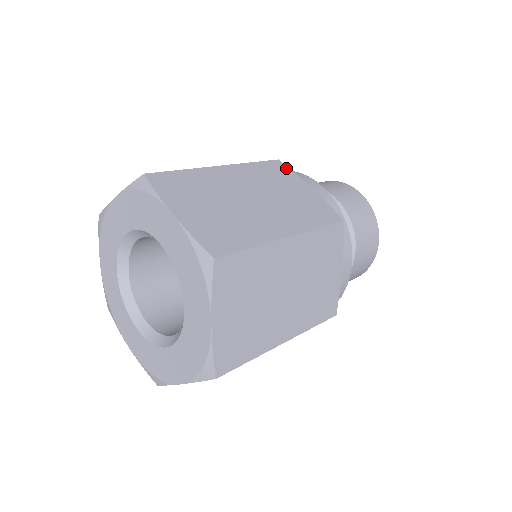
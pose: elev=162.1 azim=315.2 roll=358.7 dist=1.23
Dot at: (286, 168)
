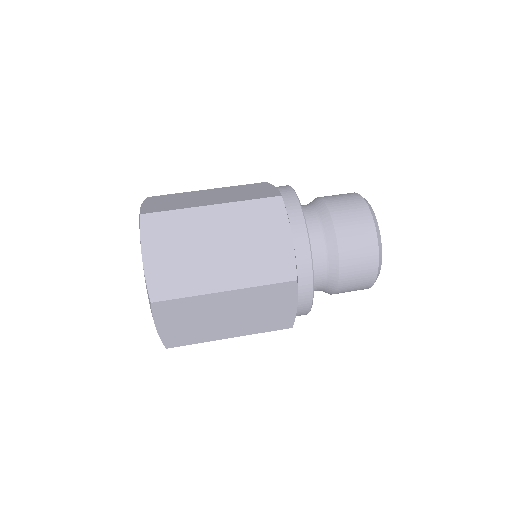
Dot at: (282, 208)
